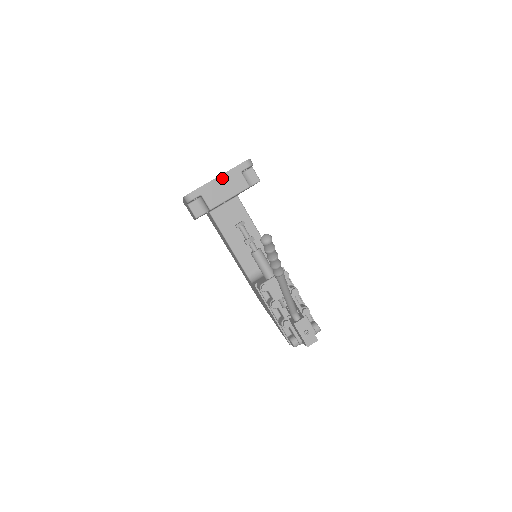
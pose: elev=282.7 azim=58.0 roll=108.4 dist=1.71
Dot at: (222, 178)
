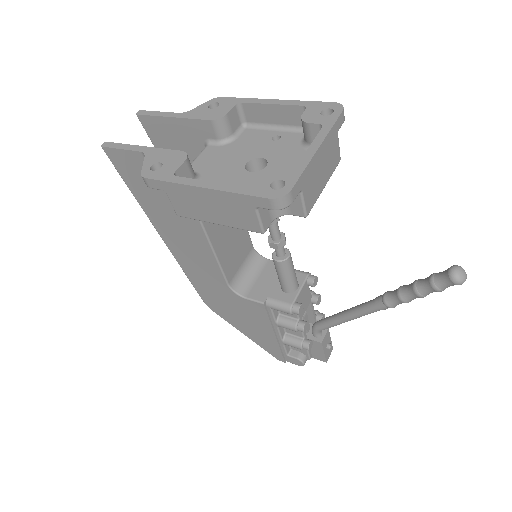
Dot at: (322, 149)
